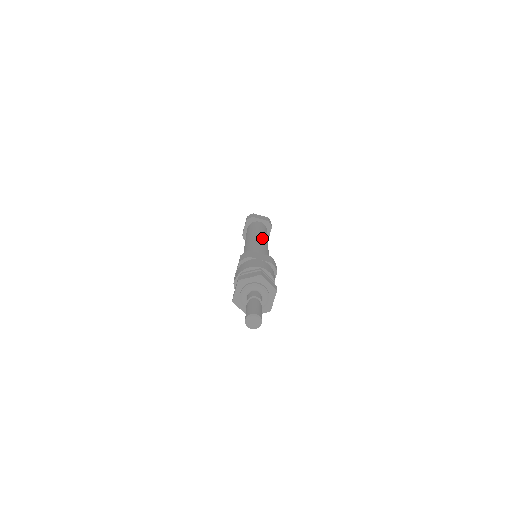
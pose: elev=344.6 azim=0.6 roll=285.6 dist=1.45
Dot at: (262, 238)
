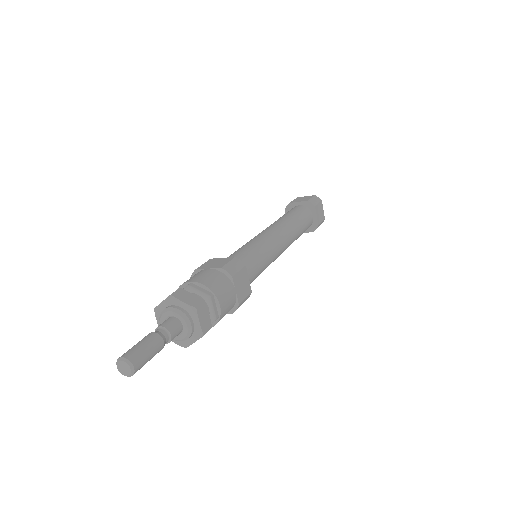
Dot at: (270, 230)
